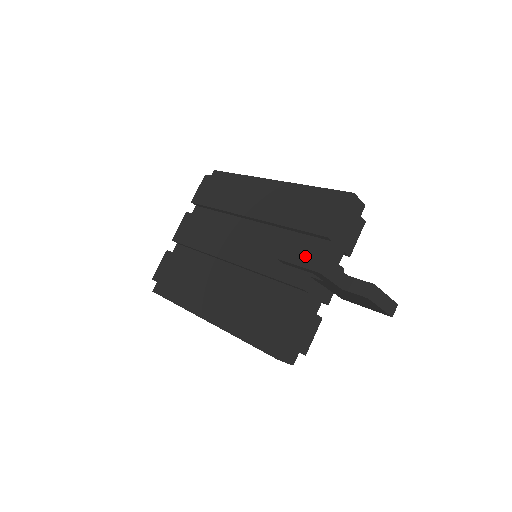
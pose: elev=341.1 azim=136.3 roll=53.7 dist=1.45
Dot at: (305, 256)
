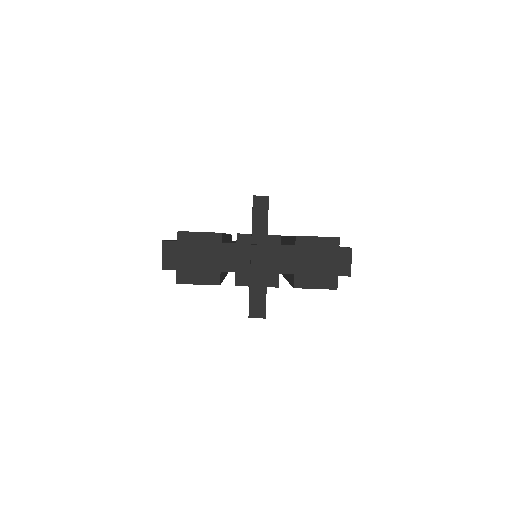
Dot at: occluded
